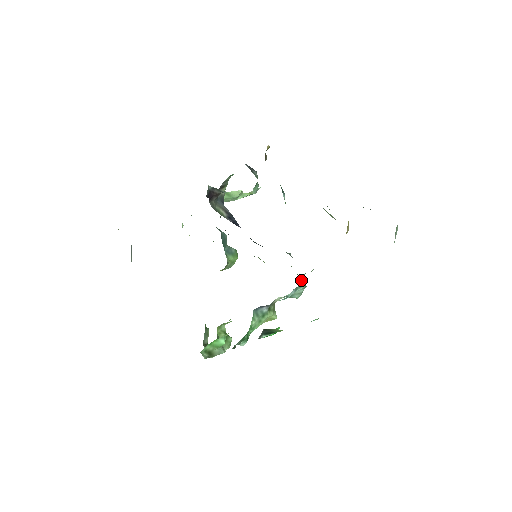
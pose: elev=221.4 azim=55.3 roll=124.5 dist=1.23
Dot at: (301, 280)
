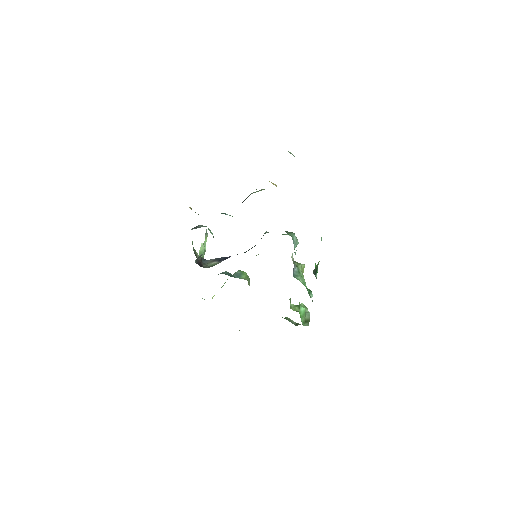
Dot at: (289, 234)
